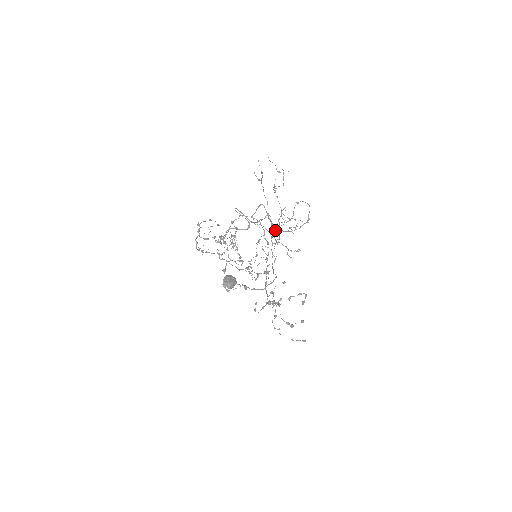
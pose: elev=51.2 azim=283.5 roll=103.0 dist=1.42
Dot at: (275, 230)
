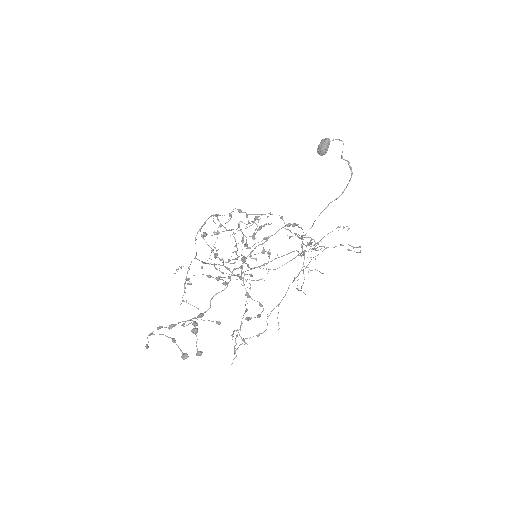
Dot at: (305, 250)
